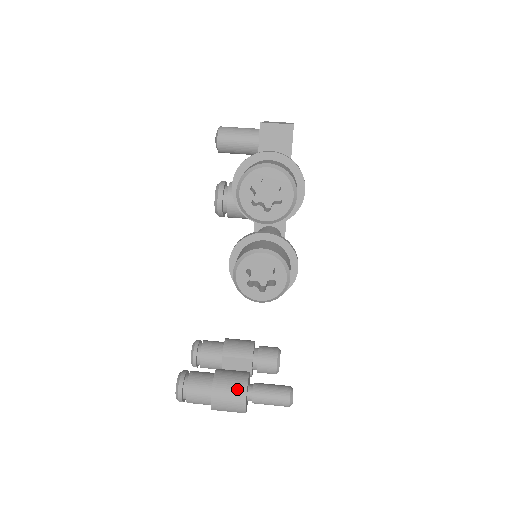
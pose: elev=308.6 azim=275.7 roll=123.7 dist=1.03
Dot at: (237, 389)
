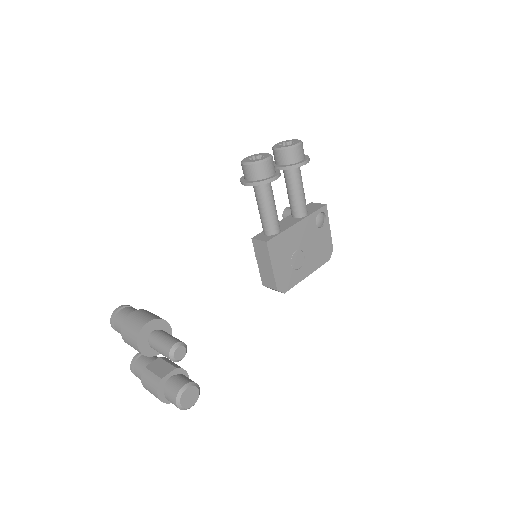
Dot at: (156, 316)
